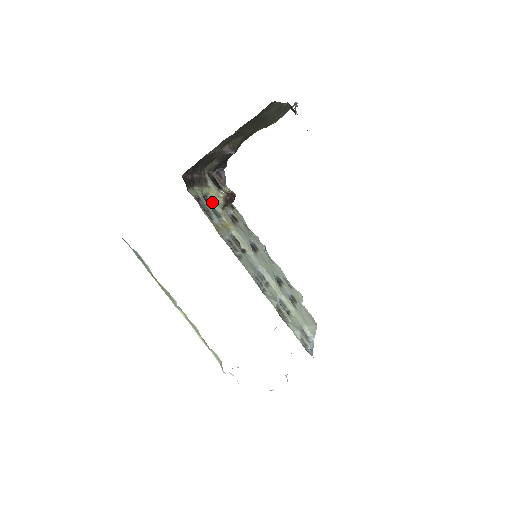
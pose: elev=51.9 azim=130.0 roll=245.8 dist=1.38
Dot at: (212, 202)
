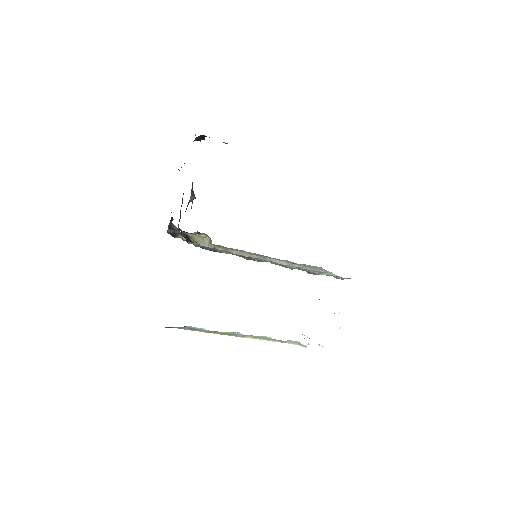
Dot at: (203, 245)
